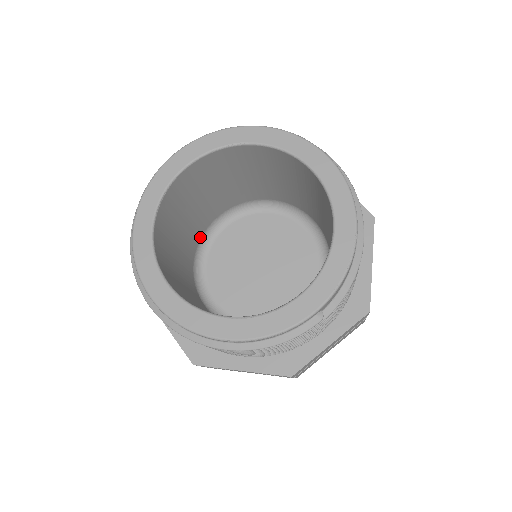
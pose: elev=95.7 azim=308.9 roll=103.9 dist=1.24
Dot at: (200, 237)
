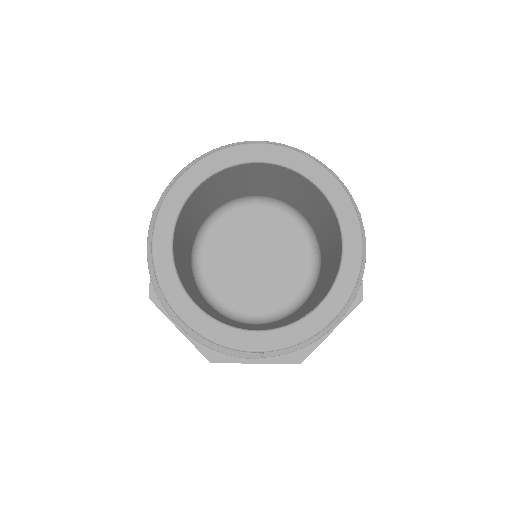
Dot at: (228, 201)
